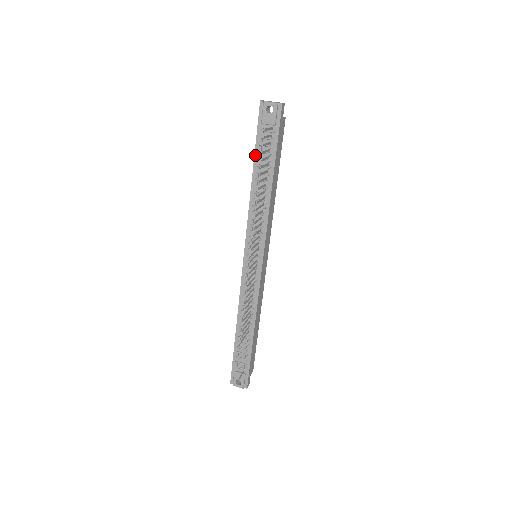
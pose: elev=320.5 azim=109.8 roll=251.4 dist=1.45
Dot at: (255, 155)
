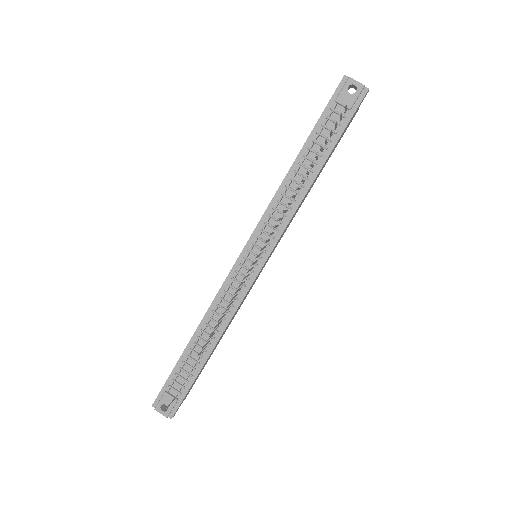
Dot at: (310, 135)
